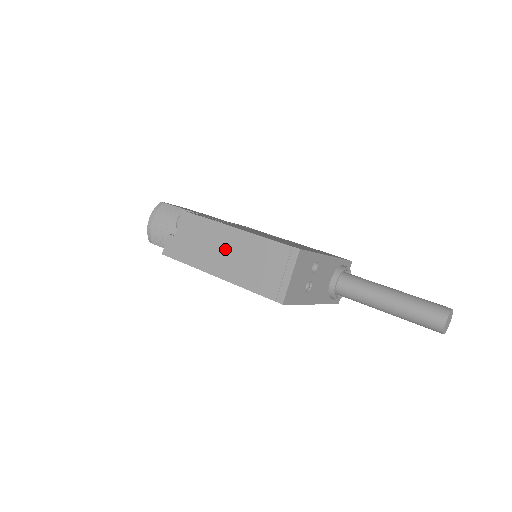
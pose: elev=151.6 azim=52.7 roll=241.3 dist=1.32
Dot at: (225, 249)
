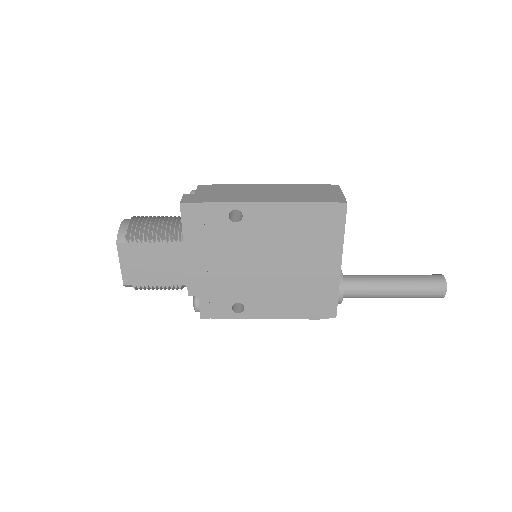
Dot at: (264, 192)
